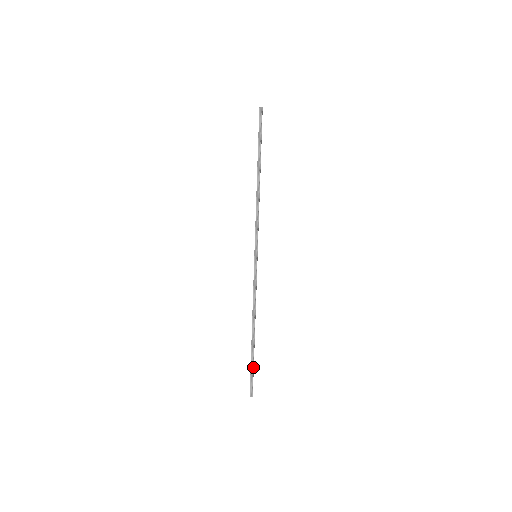
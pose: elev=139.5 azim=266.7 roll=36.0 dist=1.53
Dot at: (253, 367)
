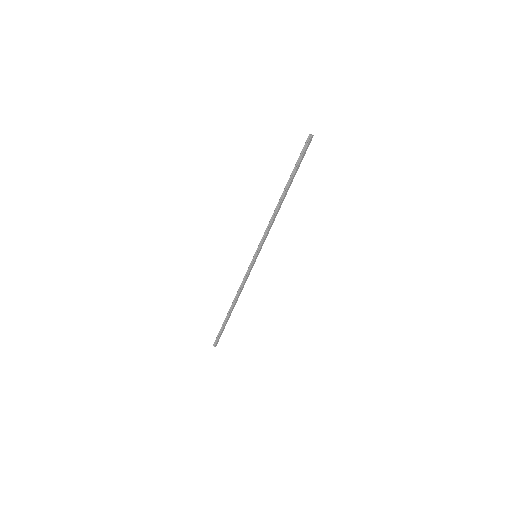
Dot at: (222, 329)
